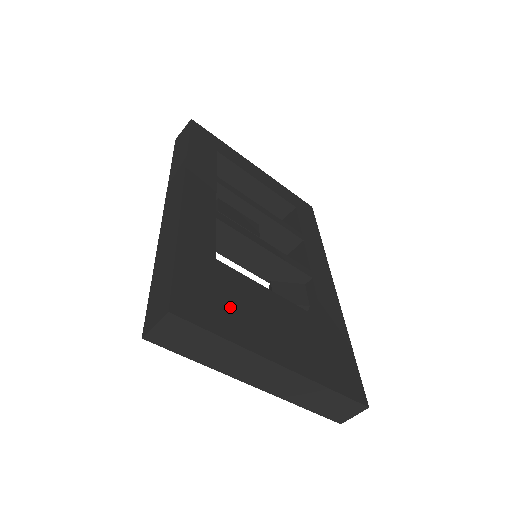
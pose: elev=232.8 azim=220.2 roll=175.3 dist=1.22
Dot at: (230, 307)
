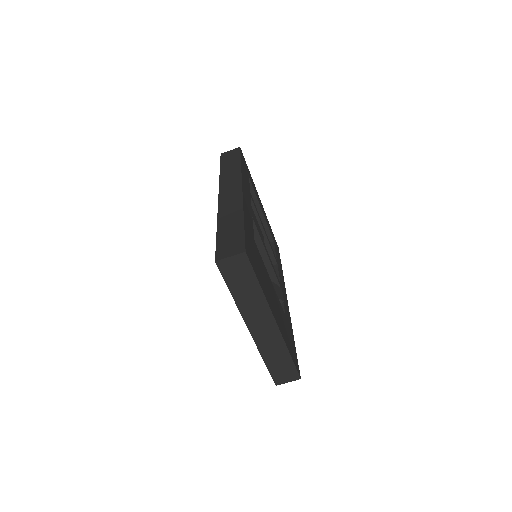
Dot at: (260, 272)
